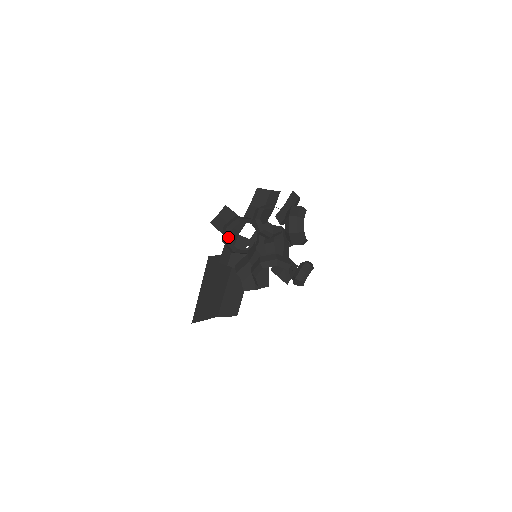
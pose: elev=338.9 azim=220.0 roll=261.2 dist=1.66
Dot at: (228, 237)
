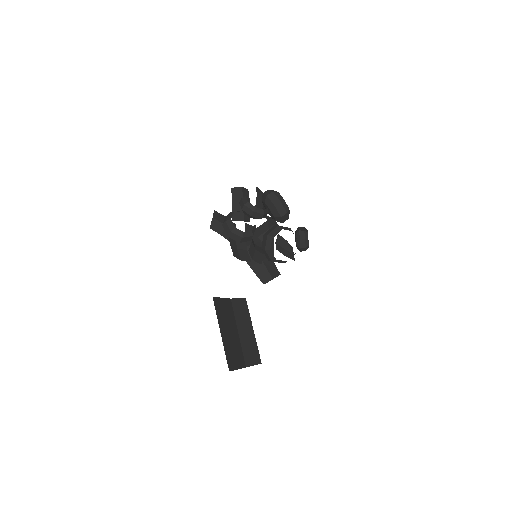
Dot at: (231, 226)
